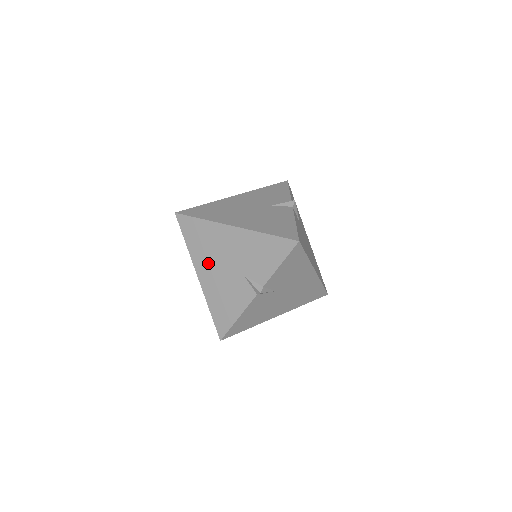
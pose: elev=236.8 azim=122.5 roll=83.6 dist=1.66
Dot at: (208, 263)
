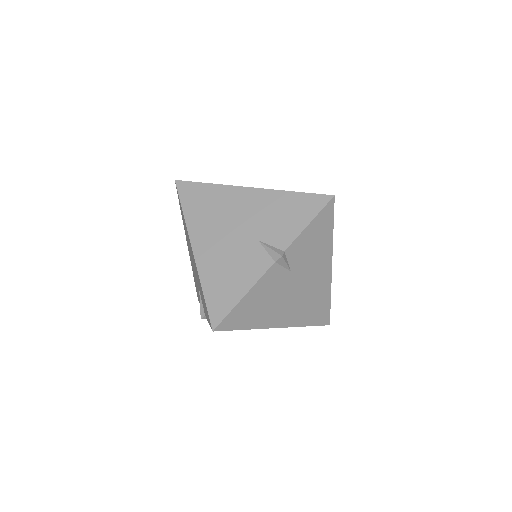
Dot at: (210, 231)
